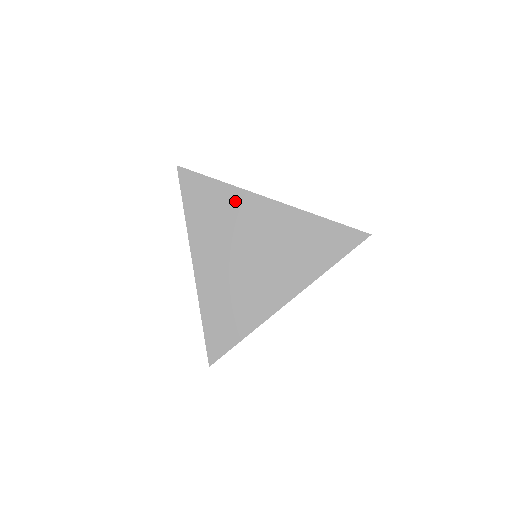
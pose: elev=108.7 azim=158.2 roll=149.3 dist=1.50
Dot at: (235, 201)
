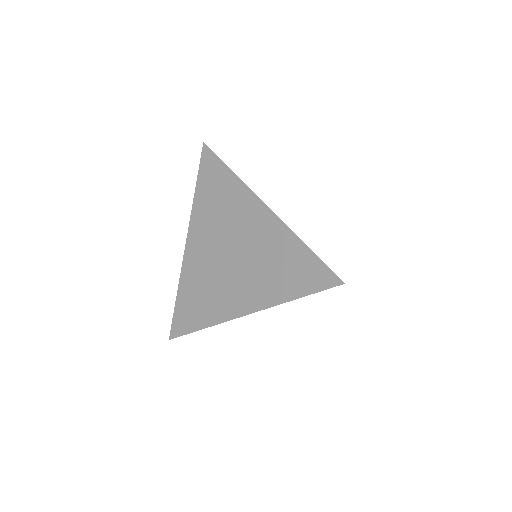
Dot at: (236, 194)
